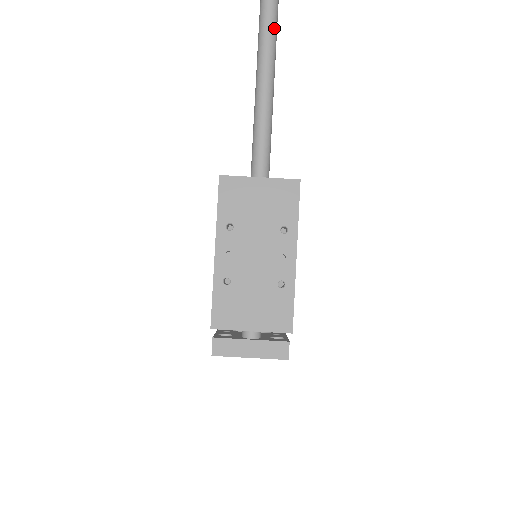
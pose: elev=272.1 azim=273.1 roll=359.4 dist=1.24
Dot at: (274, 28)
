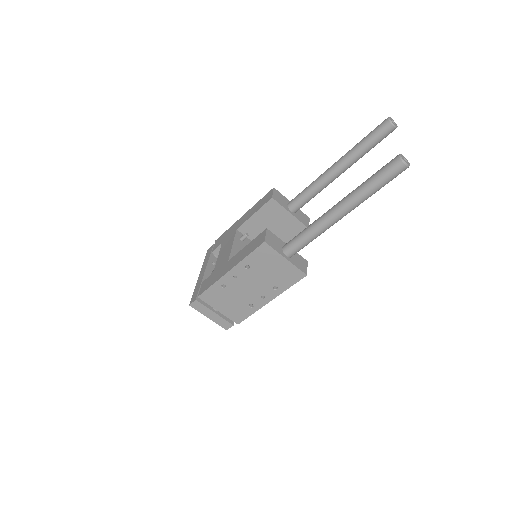
Dot at: (380, 188)
